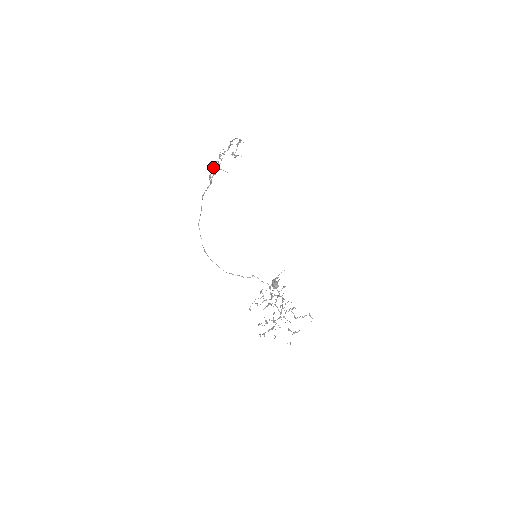
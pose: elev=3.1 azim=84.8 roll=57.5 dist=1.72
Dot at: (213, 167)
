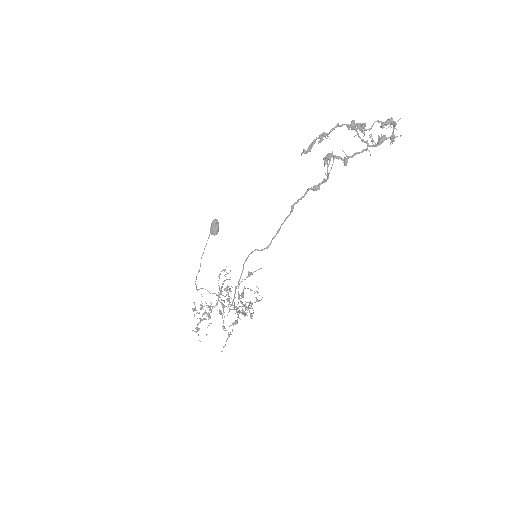
Dot at: (327, 133)
